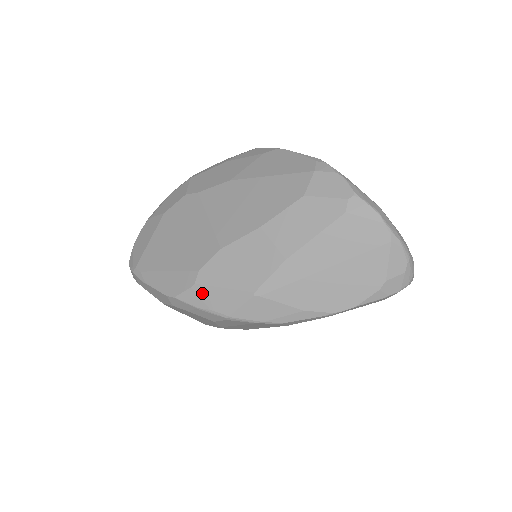
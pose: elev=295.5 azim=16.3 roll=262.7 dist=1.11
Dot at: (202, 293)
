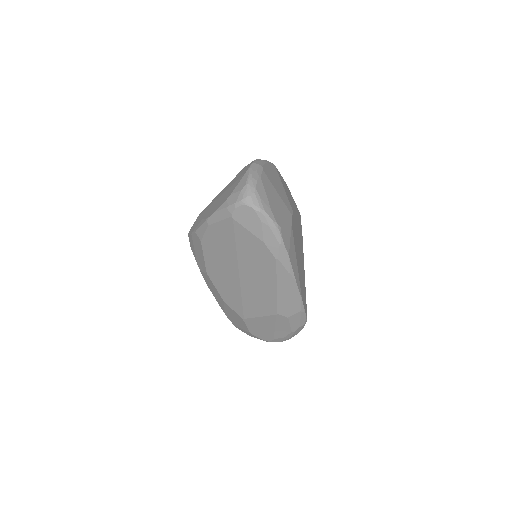
Dot at: occluded
